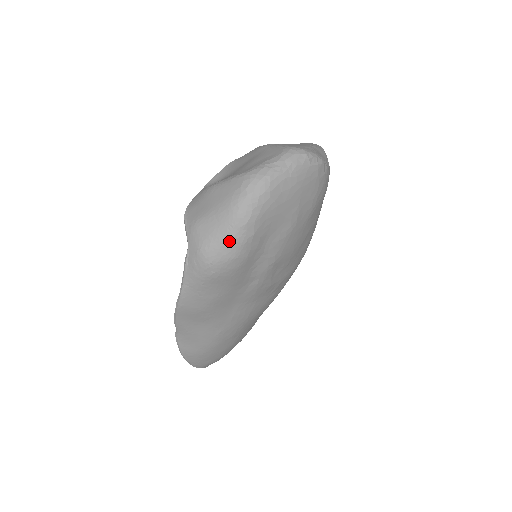
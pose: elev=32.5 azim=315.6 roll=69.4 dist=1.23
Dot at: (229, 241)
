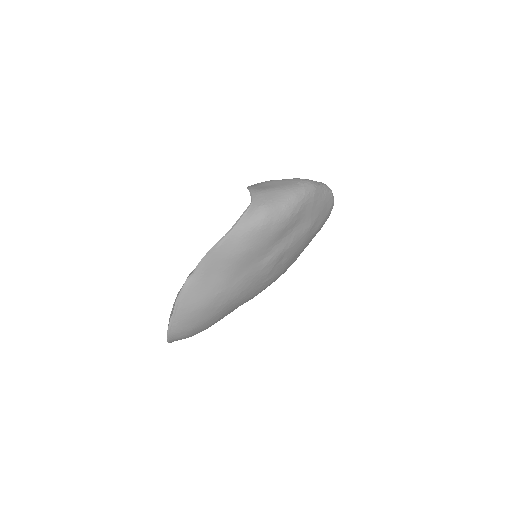
Dot at: (284, 207)
